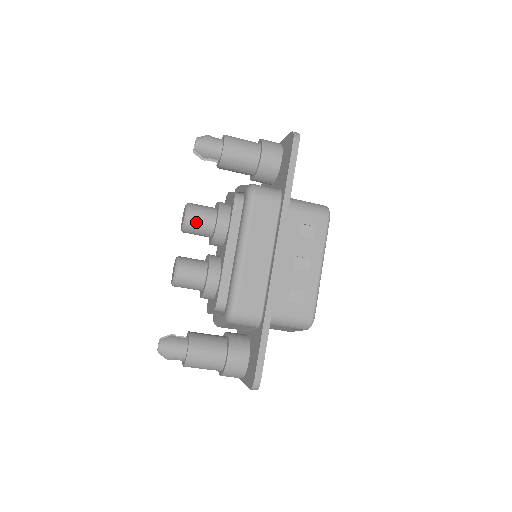
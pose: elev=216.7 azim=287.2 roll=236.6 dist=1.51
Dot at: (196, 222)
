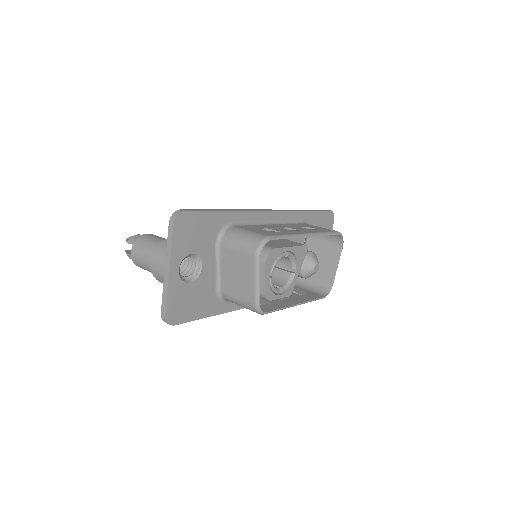
Dot at: occluded
